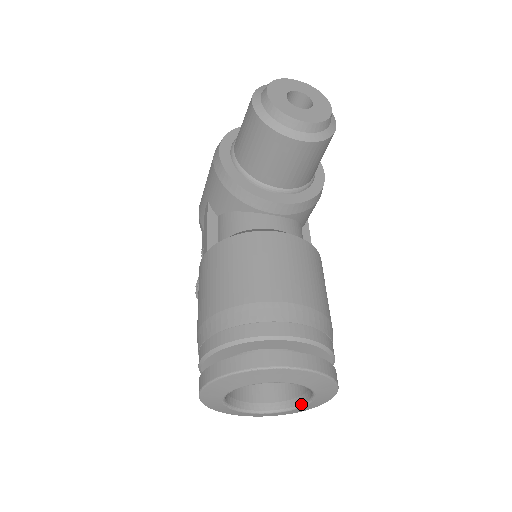
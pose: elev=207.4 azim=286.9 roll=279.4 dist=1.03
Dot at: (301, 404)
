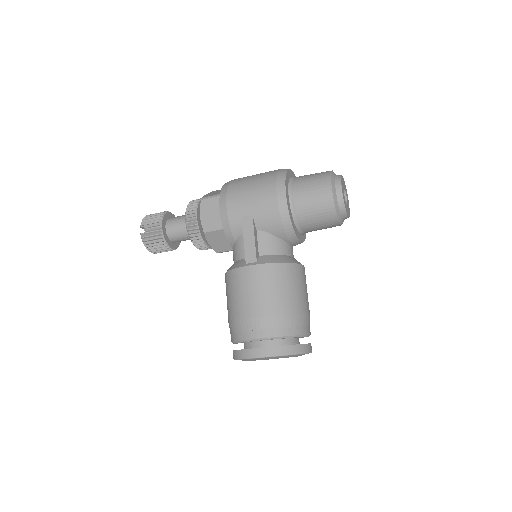
Dot at: occluded
